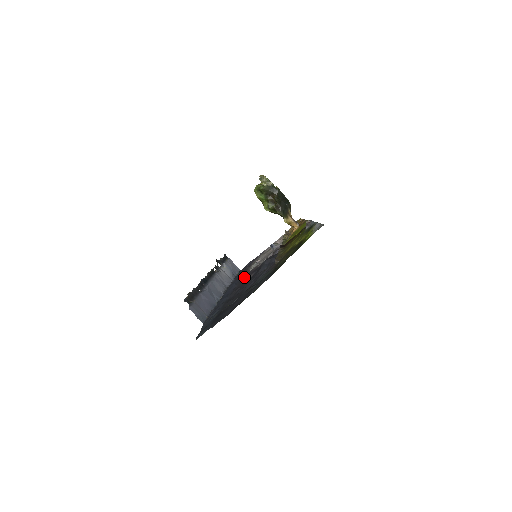
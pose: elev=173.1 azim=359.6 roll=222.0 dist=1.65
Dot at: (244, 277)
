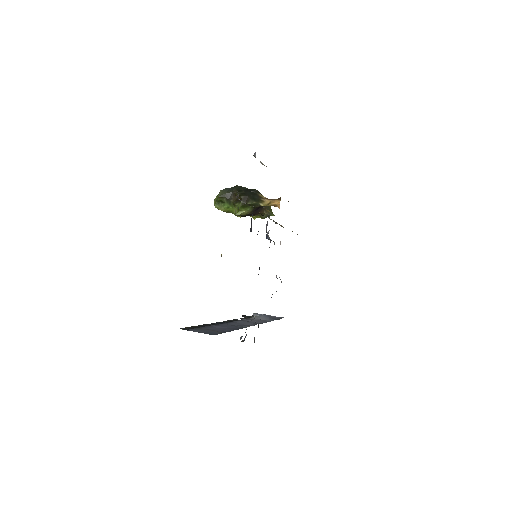
Dot at: occluded
